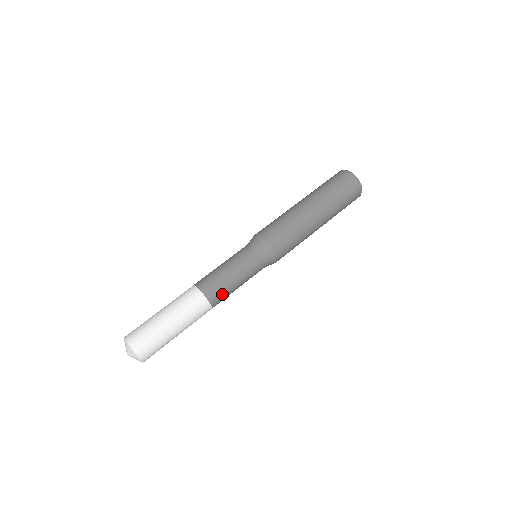
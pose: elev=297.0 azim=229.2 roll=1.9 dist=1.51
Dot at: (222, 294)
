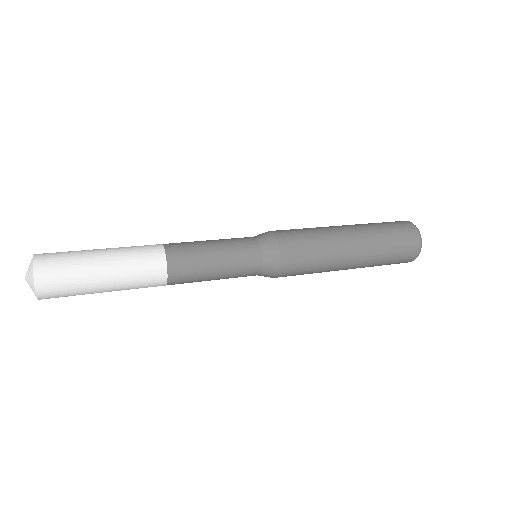
Dot at: (186, 248)
